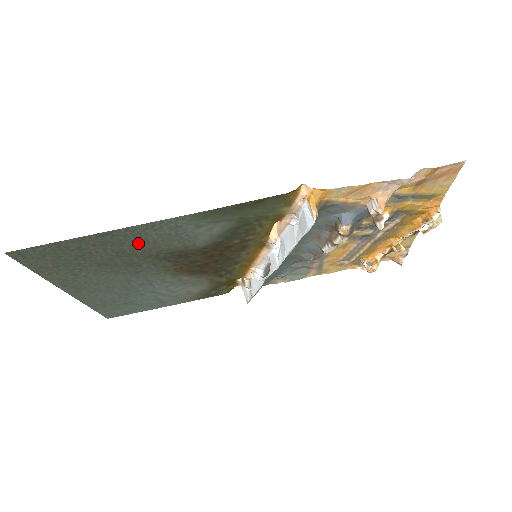
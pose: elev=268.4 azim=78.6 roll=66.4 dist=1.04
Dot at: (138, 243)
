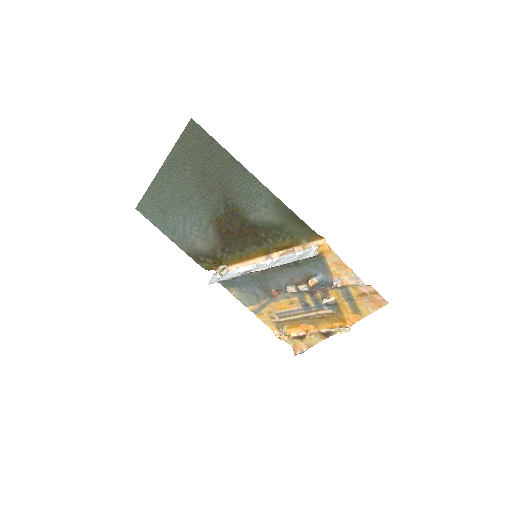
Dot at: (235, 182)
